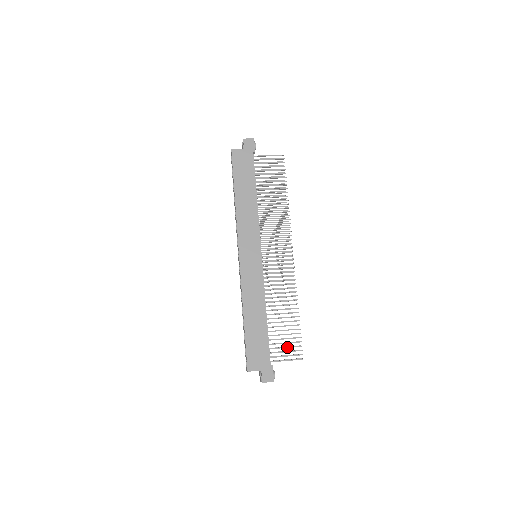
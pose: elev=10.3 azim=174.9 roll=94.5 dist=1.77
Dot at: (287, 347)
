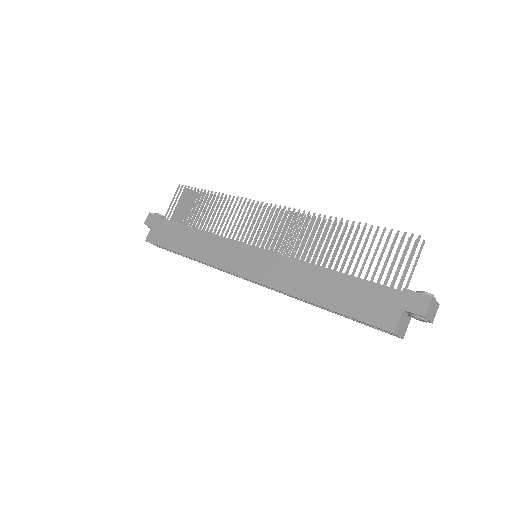
Dot at: (388, 255)
